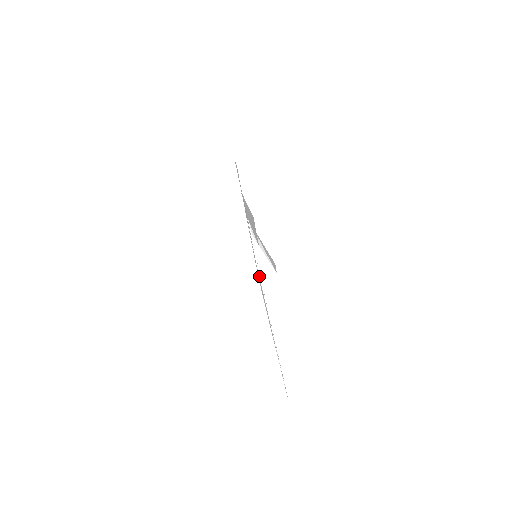
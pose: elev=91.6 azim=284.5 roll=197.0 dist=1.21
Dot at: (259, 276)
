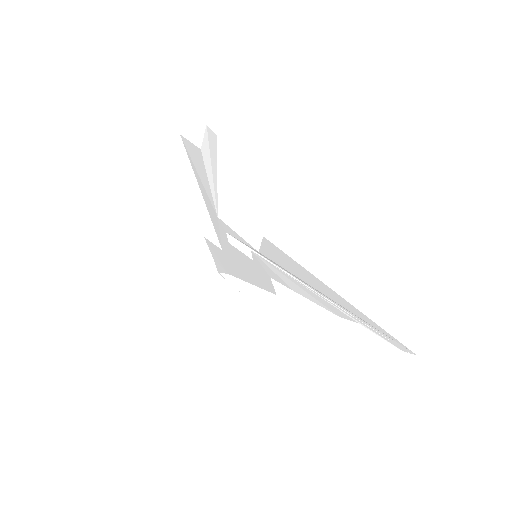
Dot at: (269, 262)
